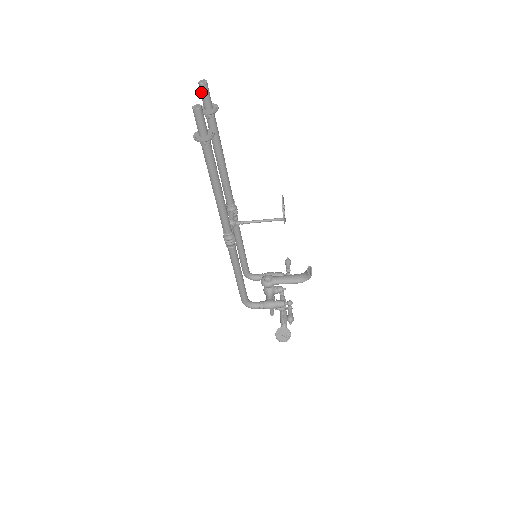
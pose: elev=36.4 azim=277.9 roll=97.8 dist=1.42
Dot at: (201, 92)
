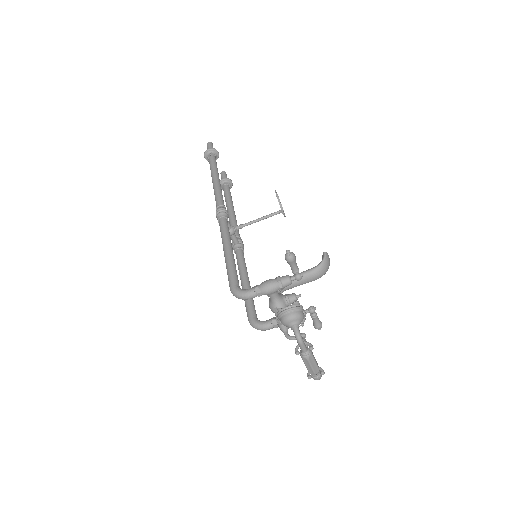
Dot at: (221, 176)
